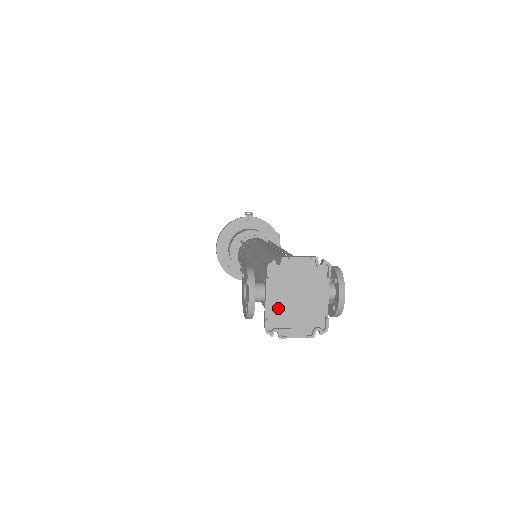
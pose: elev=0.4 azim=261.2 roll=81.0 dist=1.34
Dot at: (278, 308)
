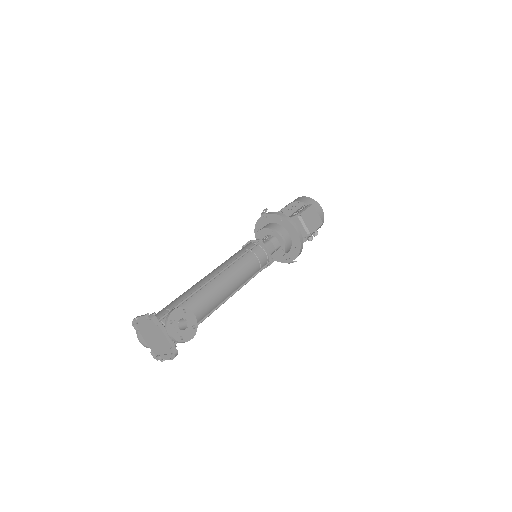
Dot at: (152, 345)
